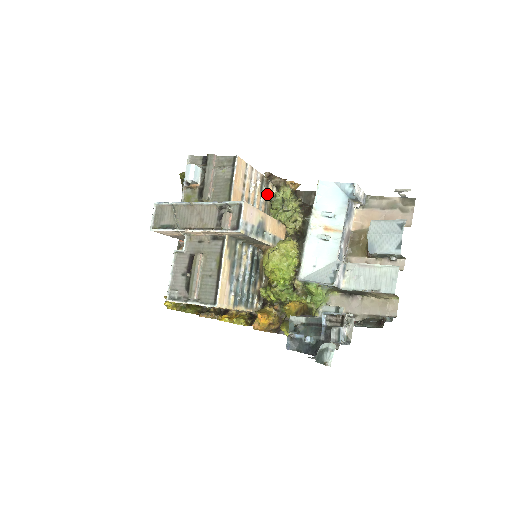
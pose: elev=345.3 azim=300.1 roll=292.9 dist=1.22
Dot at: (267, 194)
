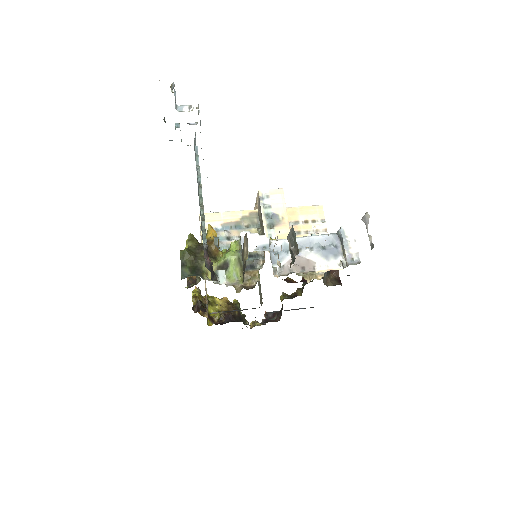
Dot at: occluded
